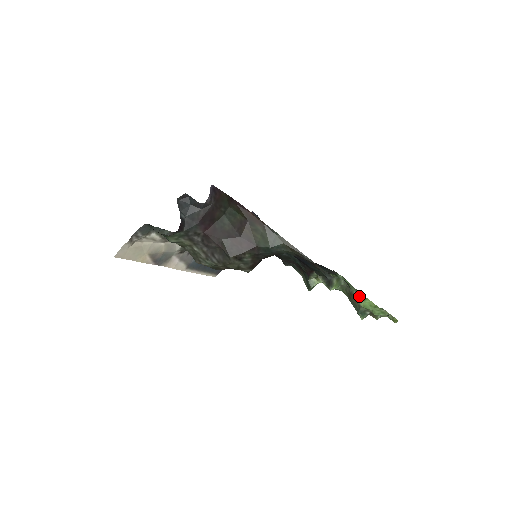
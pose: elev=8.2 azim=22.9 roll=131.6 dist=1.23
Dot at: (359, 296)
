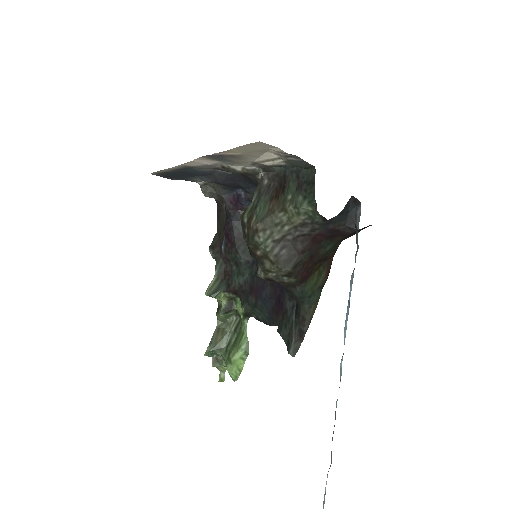
Dot at: (243, 353)
